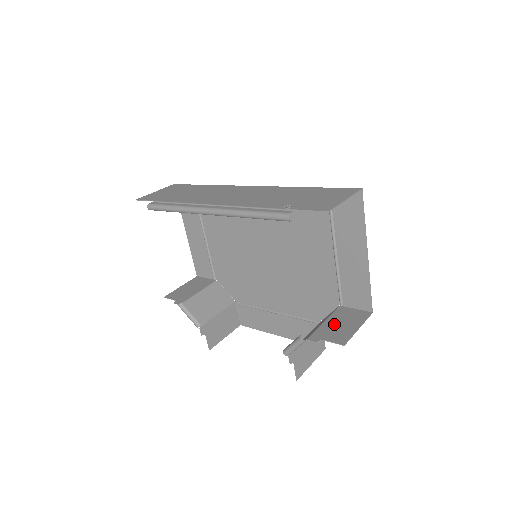
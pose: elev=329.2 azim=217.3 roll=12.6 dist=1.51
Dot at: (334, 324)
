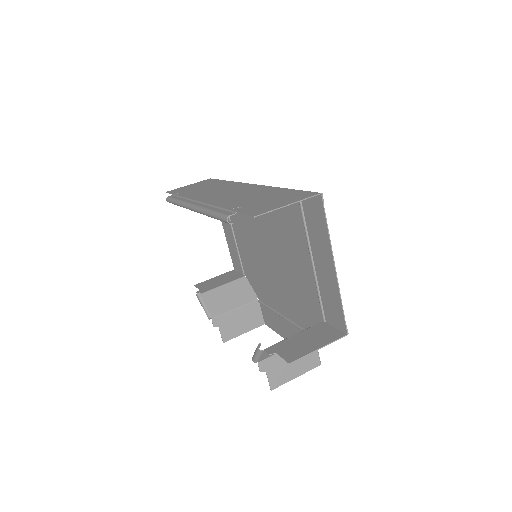
Dot at: (300, 339)
